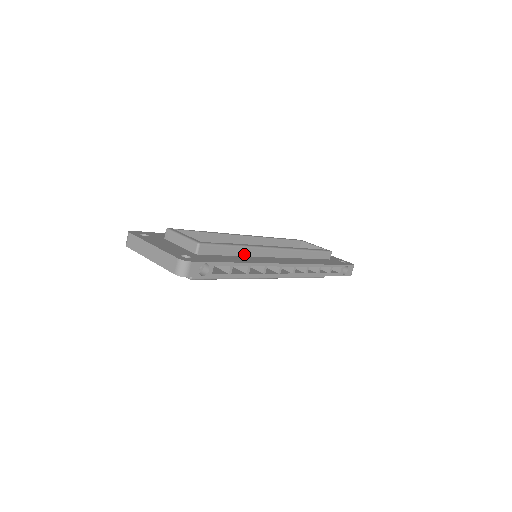
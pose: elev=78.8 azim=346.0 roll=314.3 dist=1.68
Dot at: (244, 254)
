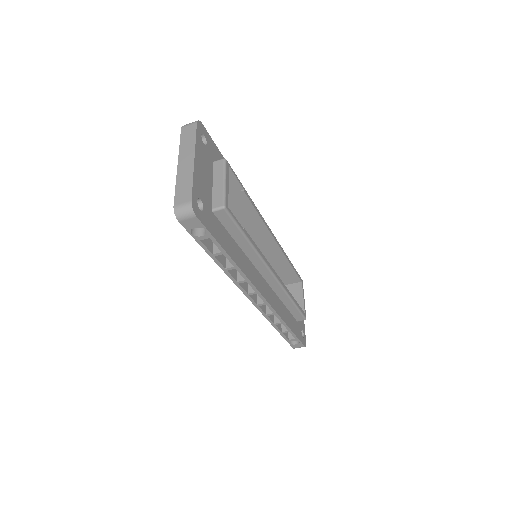
Dot at: (246, 251)
